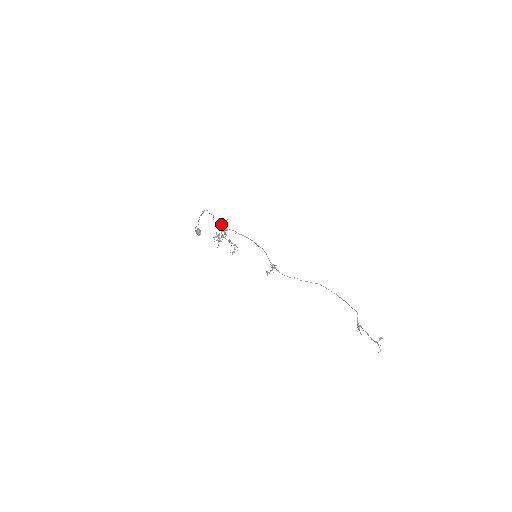
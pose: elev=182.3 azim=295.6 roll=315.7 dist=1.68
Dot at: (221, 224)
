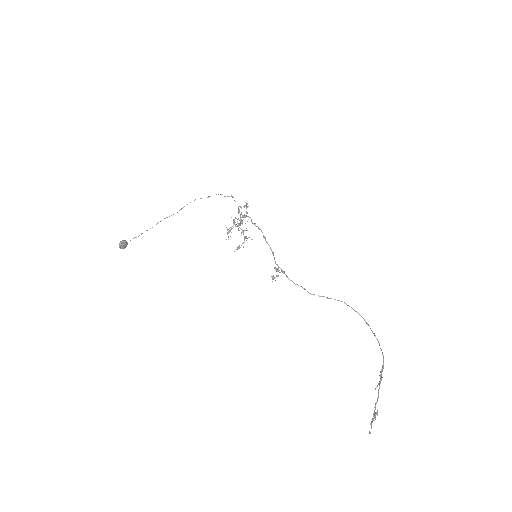
Dot at: (239, 209)
